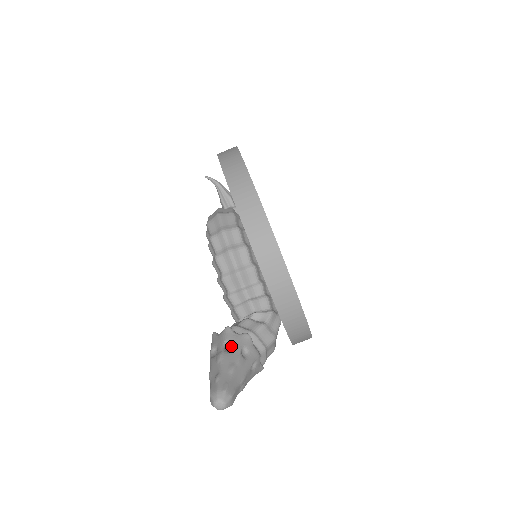
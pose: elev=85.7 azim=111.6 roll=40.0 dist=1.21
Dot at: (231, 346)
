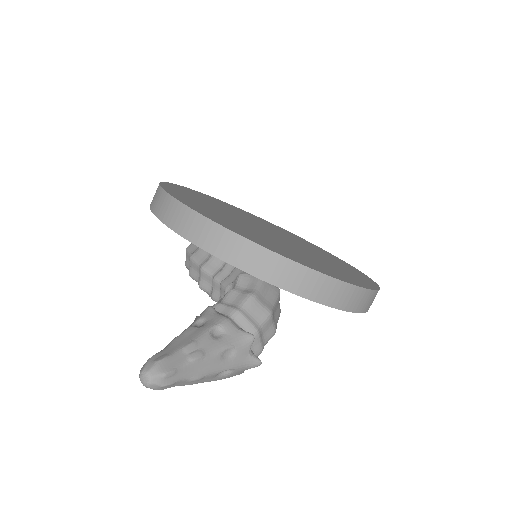
Dot at: occluded
